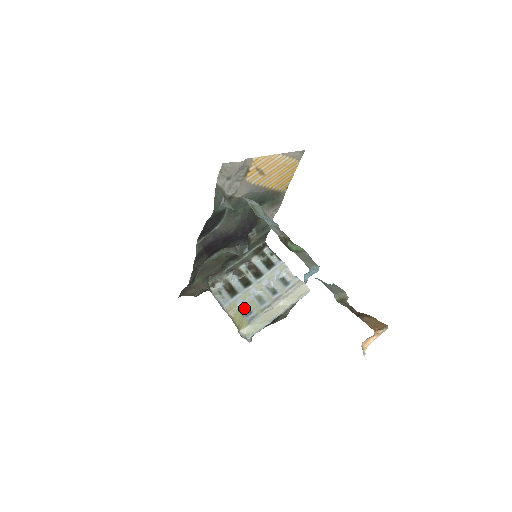
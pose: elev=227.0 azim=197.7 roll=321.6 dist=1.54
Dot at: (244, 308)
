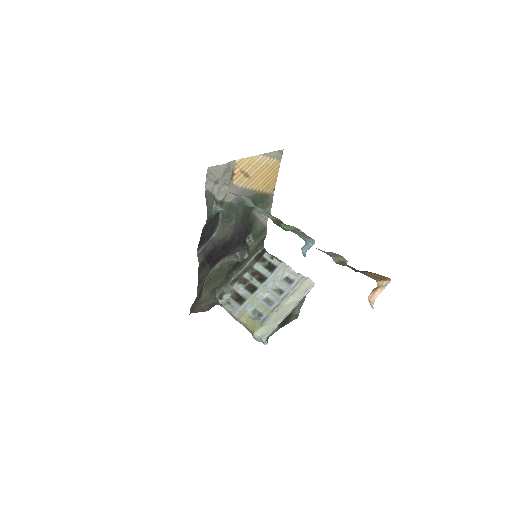
Dot at: (254, 313)
